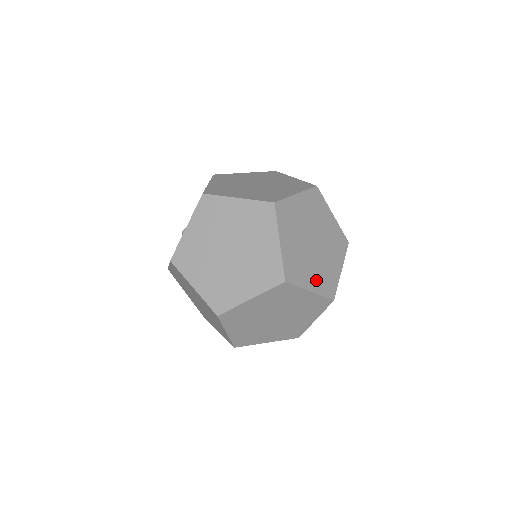
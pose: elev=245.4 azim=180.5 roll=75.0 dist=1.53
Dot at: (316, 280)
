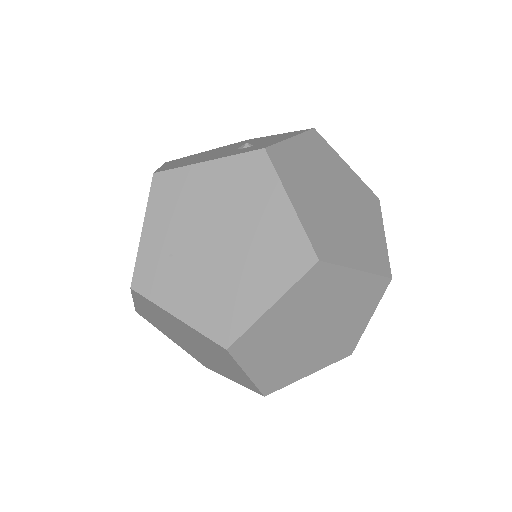
Dot at: occluded
